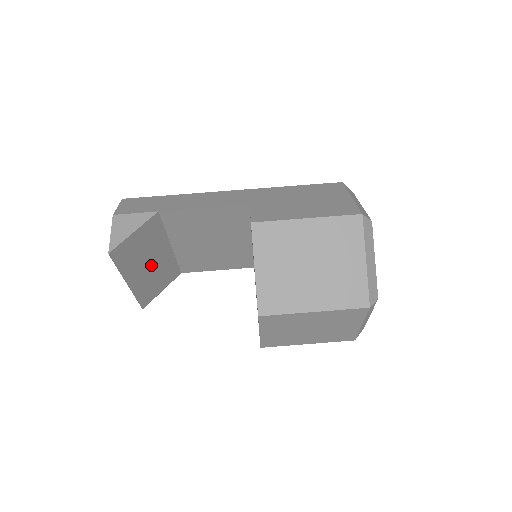
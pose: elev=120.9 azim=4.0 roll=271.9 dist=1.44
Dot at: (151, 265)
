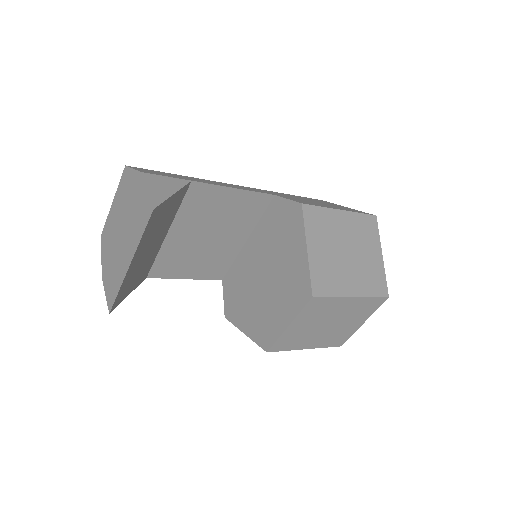
Dot at: (148, 250)
